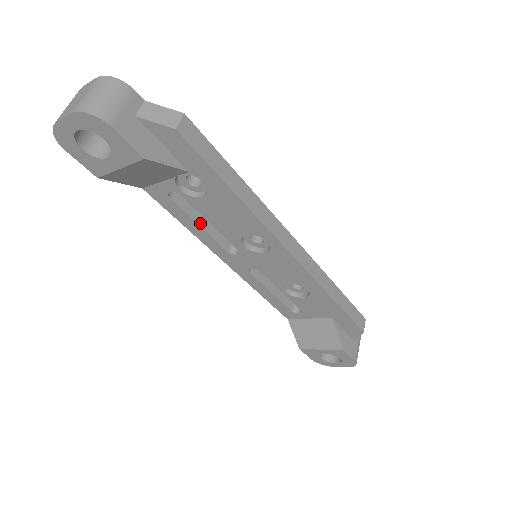
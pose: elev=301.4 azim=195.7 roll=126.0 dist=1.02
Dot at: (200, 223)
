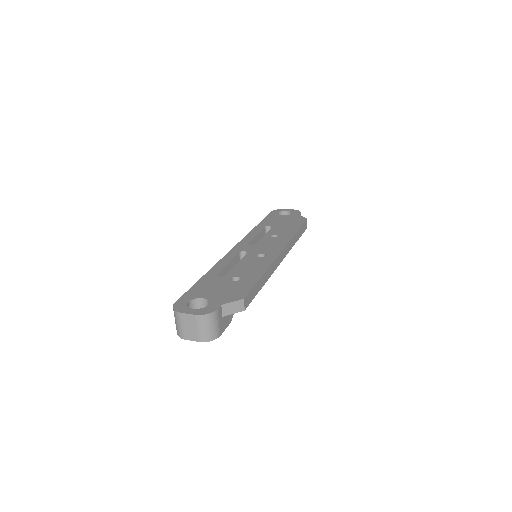
Dot at: occluded
